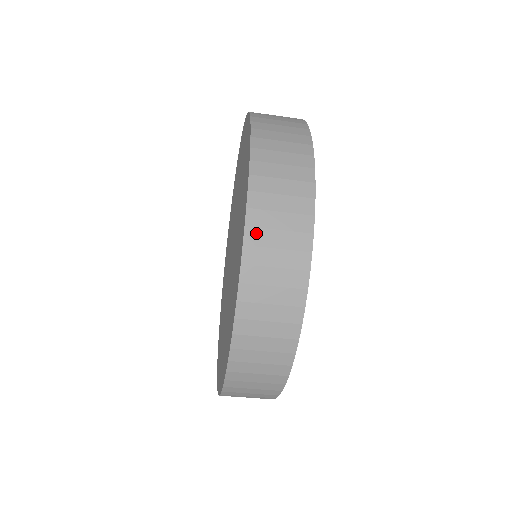
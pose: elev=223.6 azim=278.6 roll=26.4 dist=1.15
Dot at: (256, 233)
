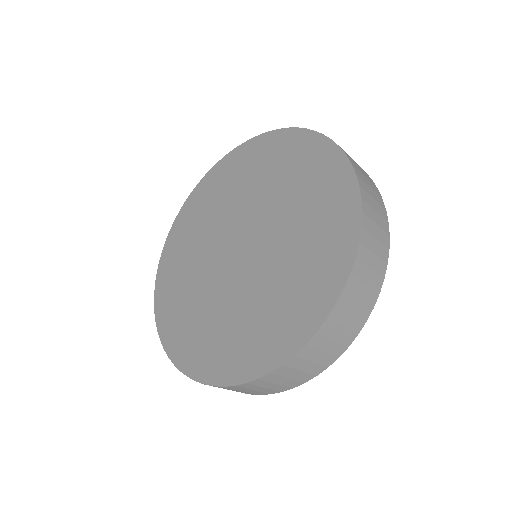
Dot at: (308, 351)
